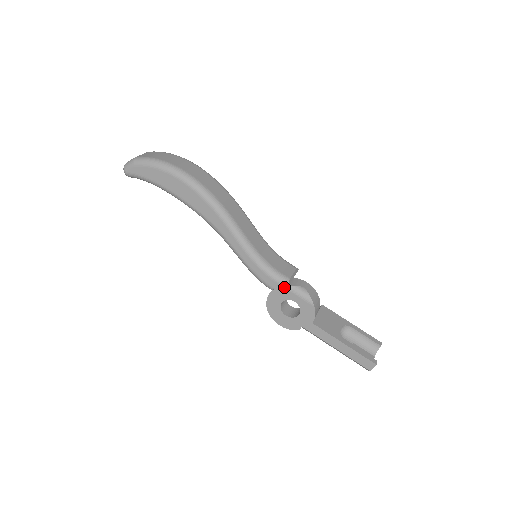
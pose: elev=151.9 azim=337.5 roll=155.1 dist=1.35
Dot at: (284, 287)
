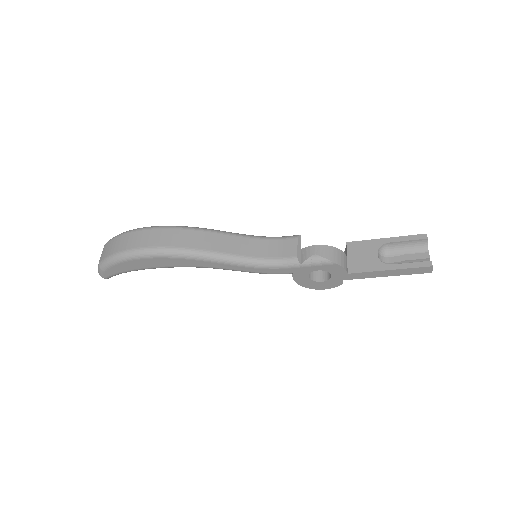
Dot at: (298, 267)
